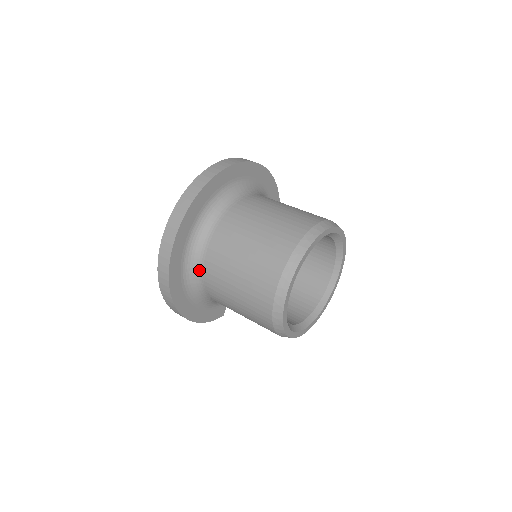
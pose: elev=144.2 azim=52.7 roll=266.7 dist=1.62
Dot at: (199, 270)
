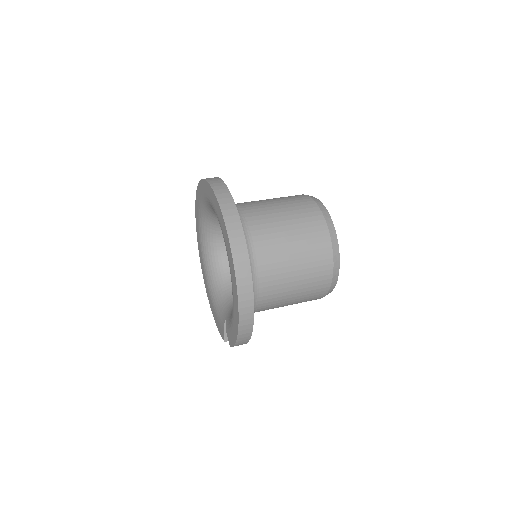
Dot at: (251, 256)
